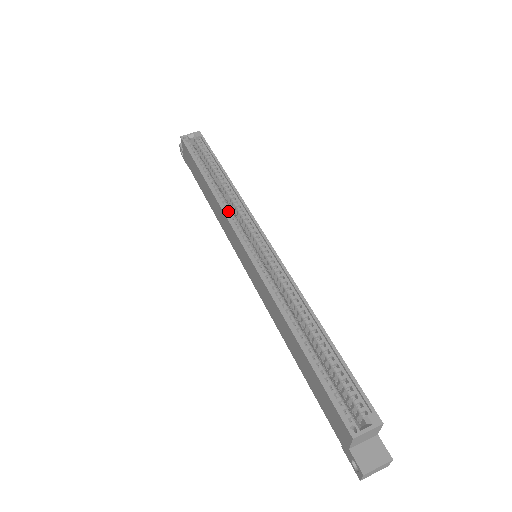
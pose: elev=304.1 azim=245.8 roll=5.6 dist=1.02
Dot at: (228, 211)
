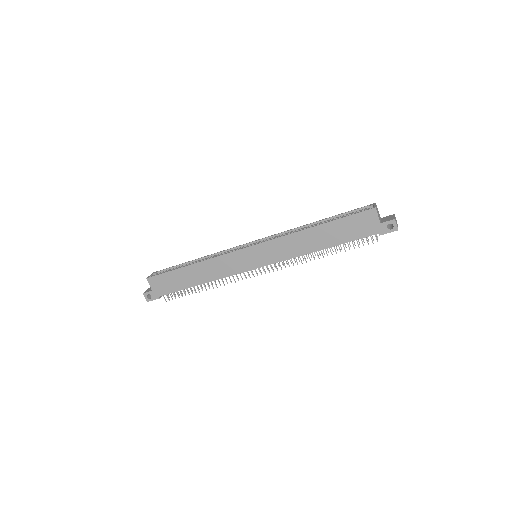
Dot at: (220, 259)
